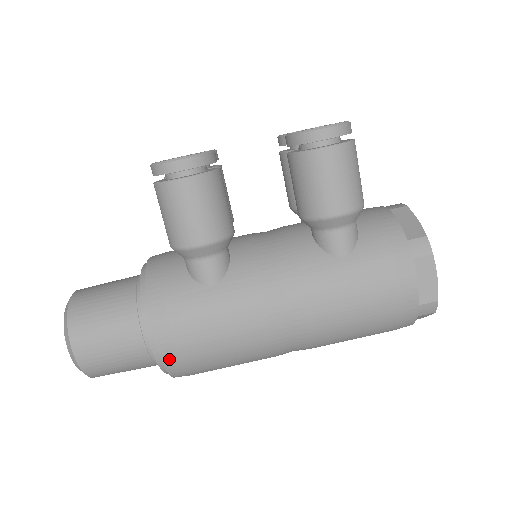
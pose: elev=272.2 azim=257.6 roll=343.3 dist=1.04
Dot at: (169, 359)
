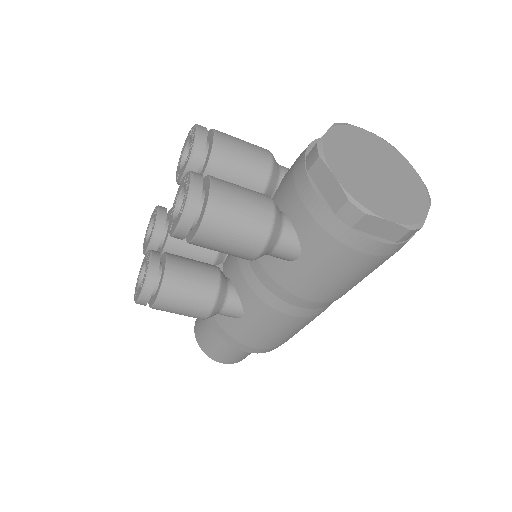
Dot at: (266, 351)
